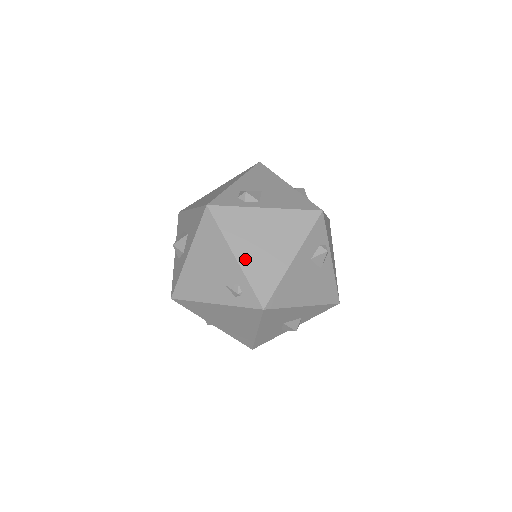
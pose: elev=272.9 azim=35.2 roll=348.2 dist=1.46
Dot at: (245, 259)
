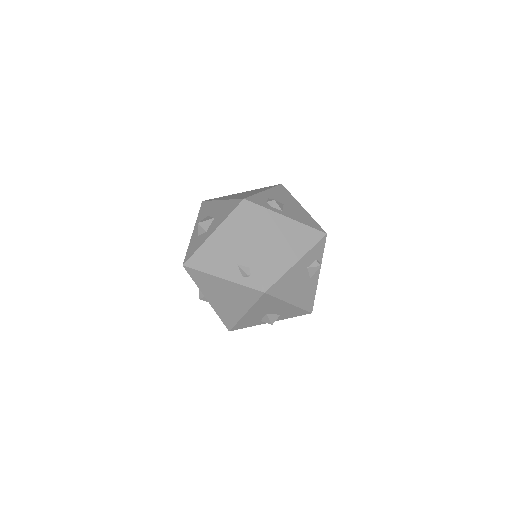
Dot at: (261, 249)
